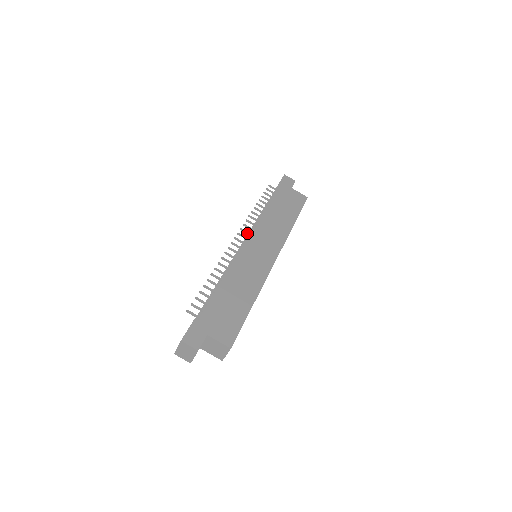
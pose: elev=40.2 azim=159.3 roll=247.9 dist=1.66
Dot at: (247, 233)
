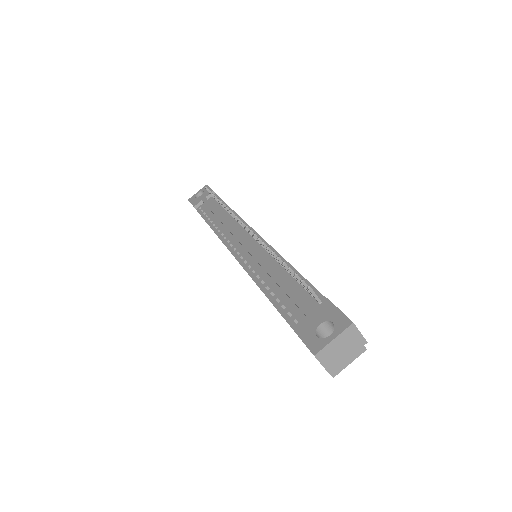
Dot at: occluded
